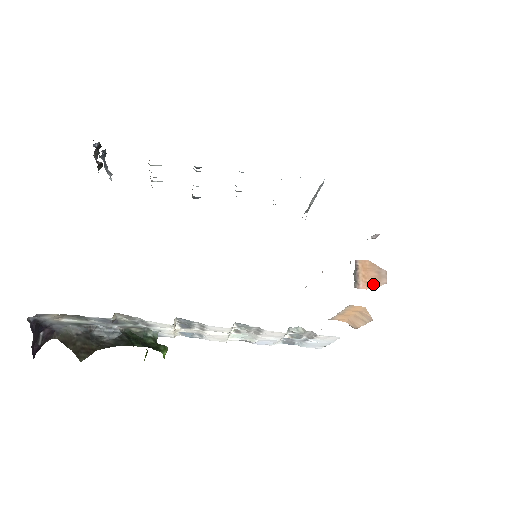
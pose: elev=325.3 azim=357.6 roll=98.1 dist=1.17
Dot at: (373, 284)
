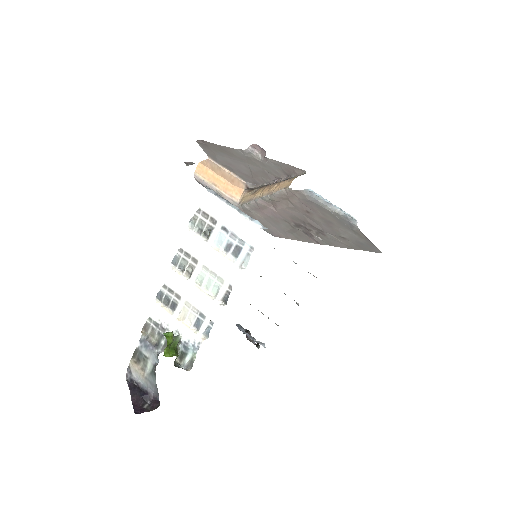
Dot at: occluded
